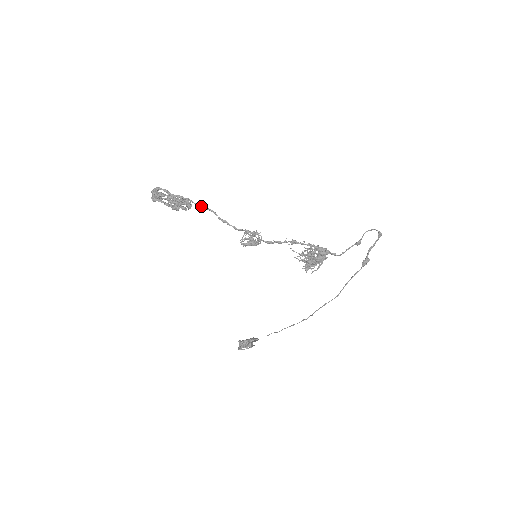
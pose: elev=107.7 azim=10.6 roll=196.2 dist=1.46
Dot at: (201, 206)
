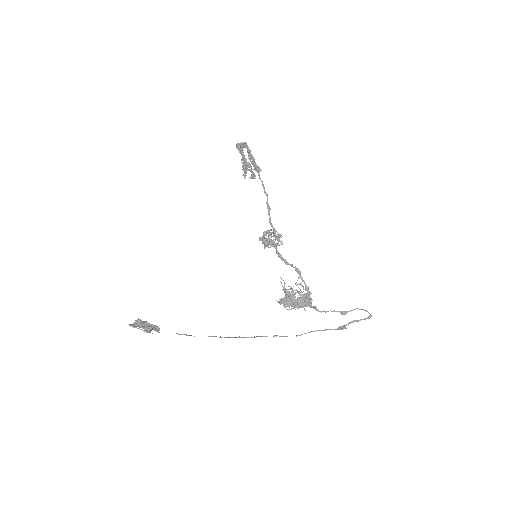
Dot at: (262, 184)
